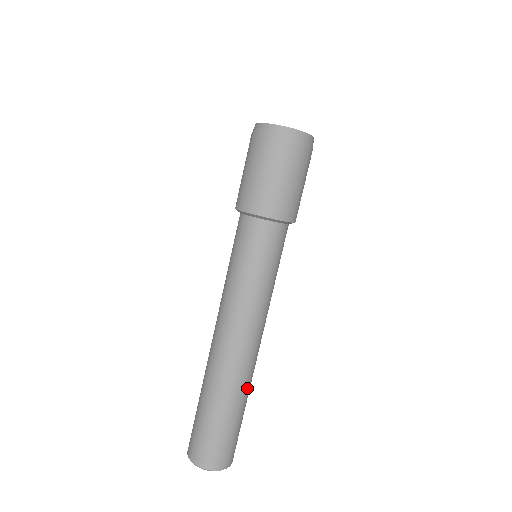
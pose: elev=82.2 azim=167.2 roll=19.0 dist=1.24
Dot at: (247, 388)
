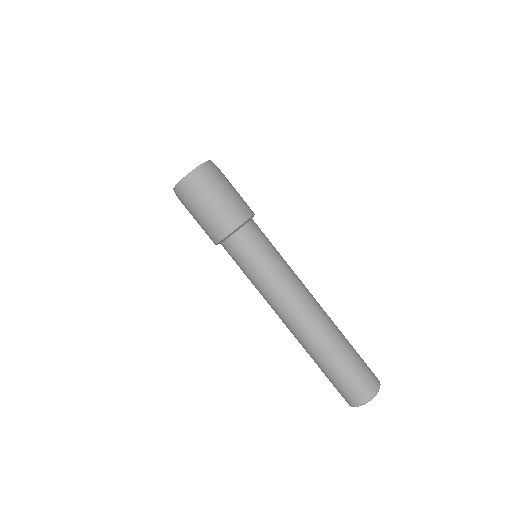
Dot at: (337, 327)
